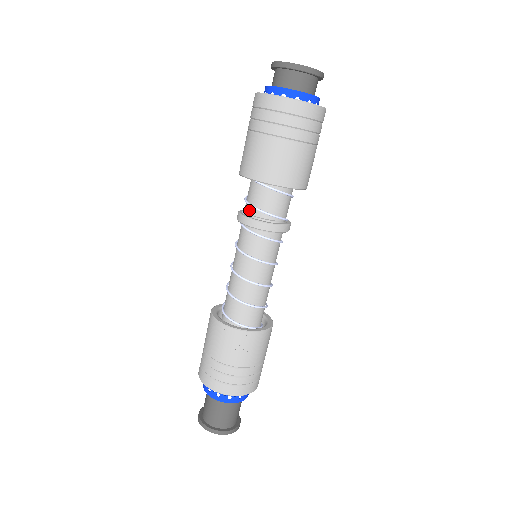
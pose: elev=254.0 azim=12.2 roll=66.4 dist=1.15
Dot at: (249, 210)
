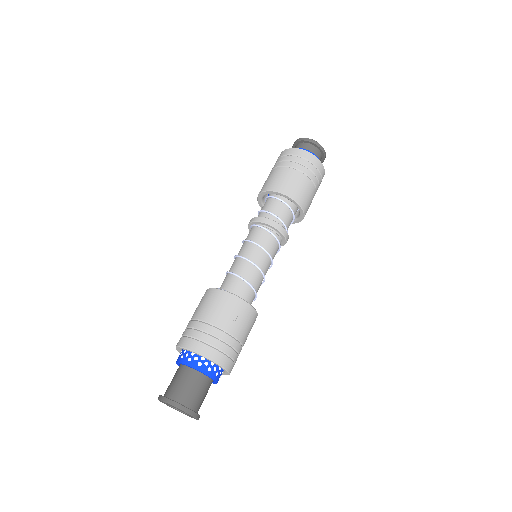
Dot at: (265, 216)
